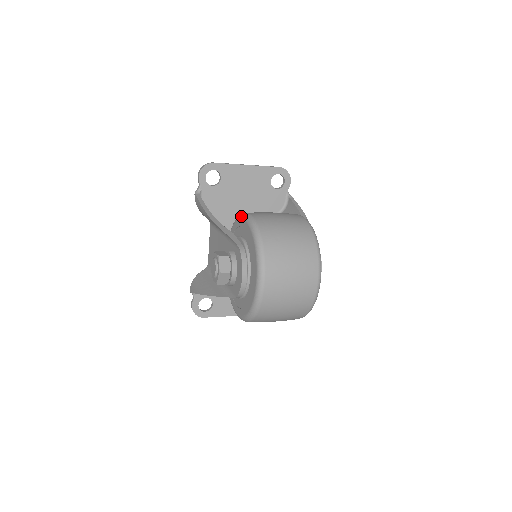
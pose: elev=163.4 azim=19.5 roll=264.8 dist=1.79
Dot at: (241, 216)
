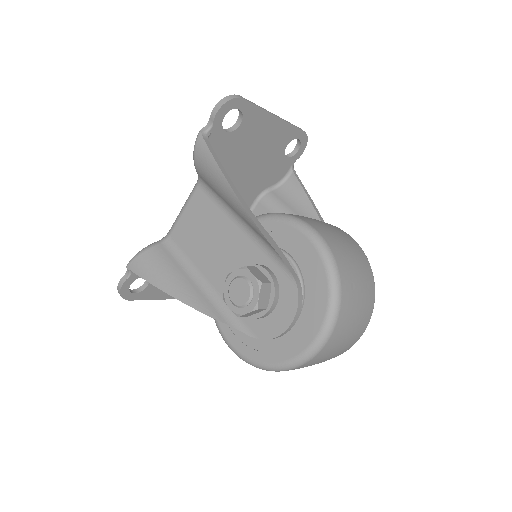
Dot at: (296, 223)
